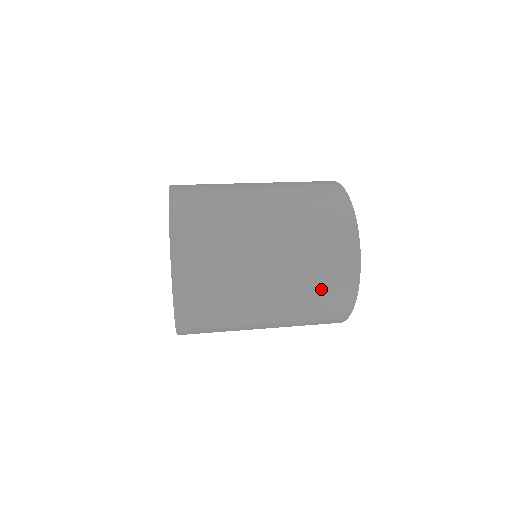
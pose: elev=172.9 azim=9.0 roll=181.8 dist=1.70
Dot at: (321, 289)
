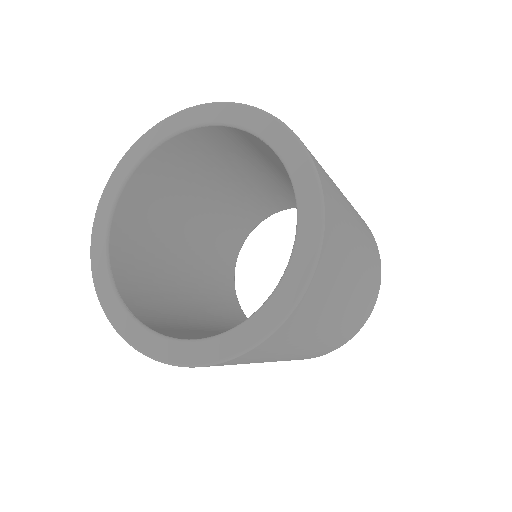
Dot at: (372, 283)
